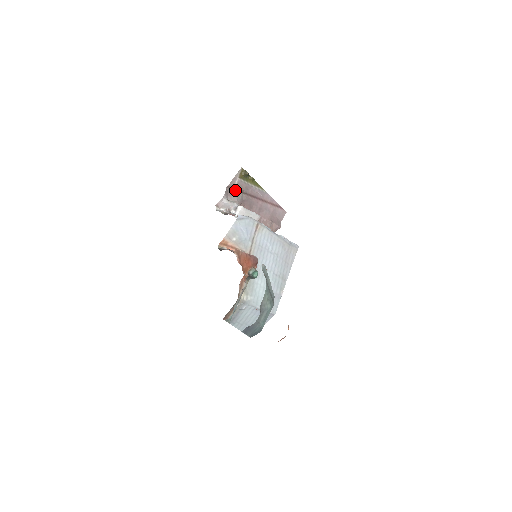
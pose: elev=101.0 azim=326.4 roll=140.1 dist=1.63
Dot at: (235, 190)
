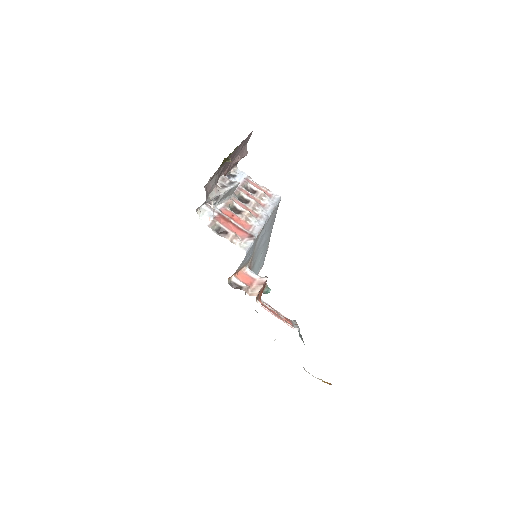
Dot at: (212, 176)
